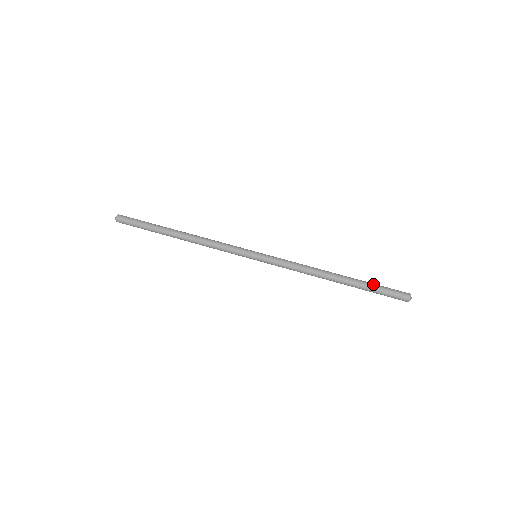
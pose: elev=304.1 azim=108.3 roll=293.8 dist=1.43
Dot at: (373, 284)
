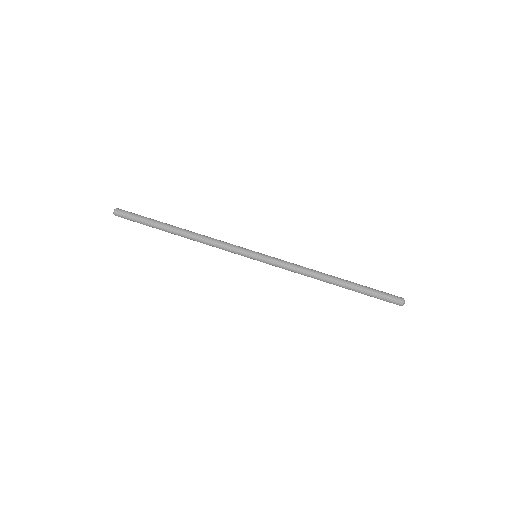
Dot at: (369, 287)
